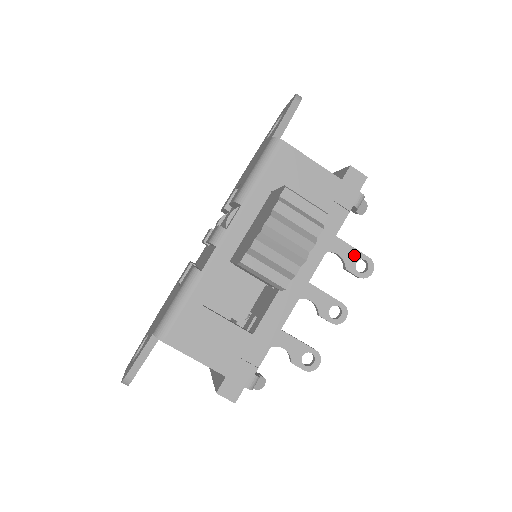
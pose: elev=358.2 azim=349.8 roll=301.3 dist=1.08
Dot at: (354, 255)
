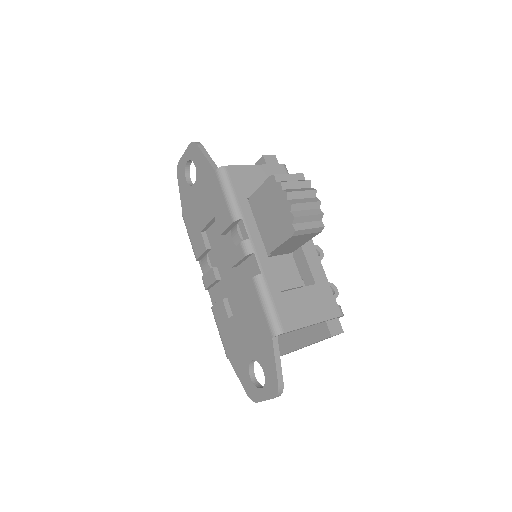
Dot at: occluded
